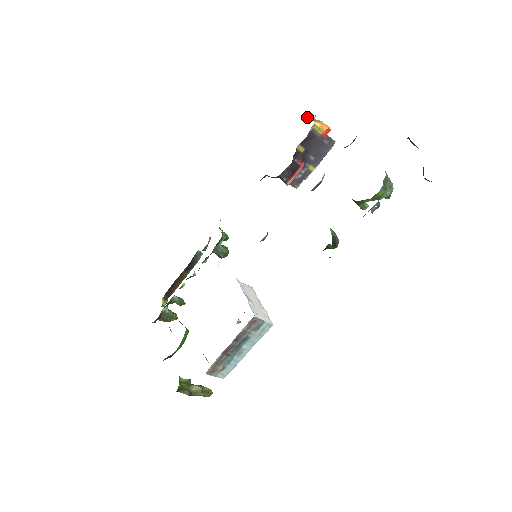
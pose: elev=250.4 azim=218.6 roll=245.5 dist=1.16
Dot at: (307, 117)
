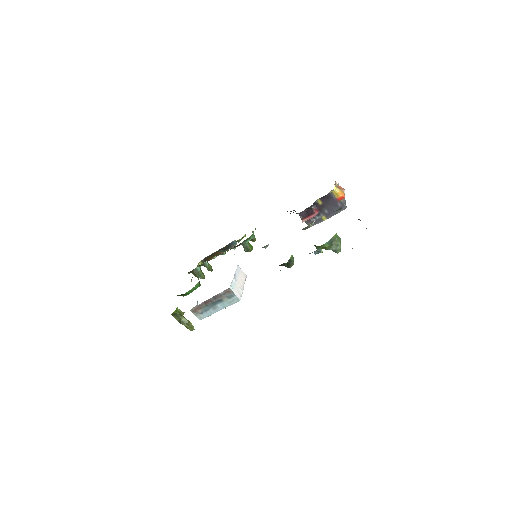
Dot at: (335, 183)
